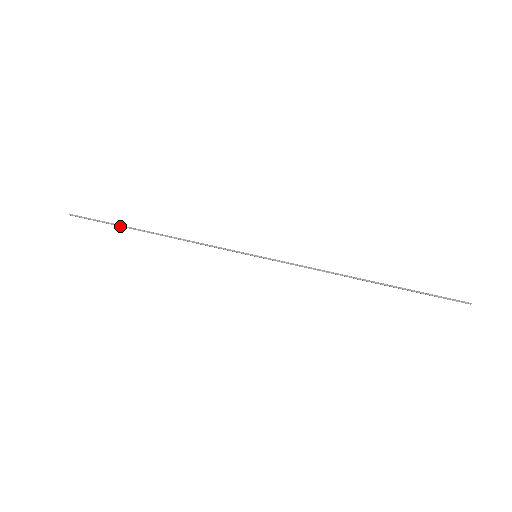
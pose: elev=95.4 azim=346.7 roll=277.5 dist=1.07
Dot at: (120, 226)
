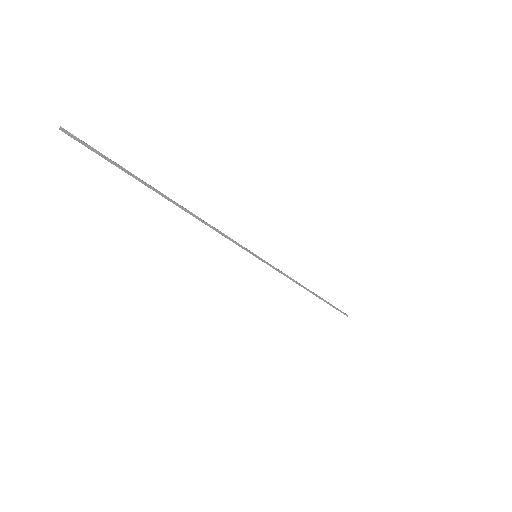
Dot at: (137, 177)
